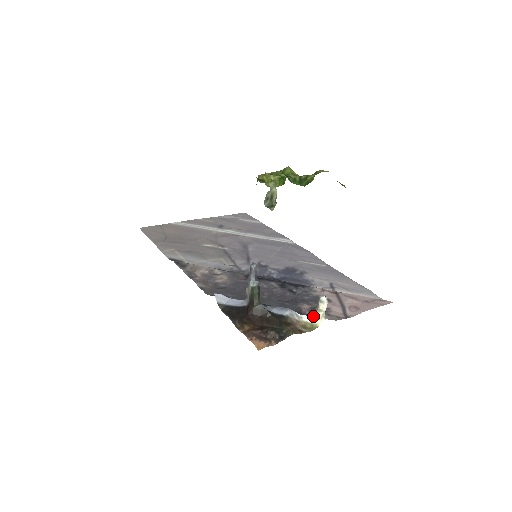
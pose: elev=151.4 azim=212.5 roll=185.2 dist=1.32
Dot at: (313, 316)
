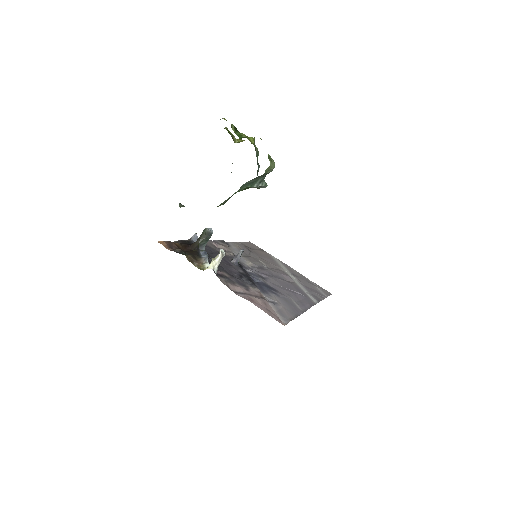
Dot at: occluded
